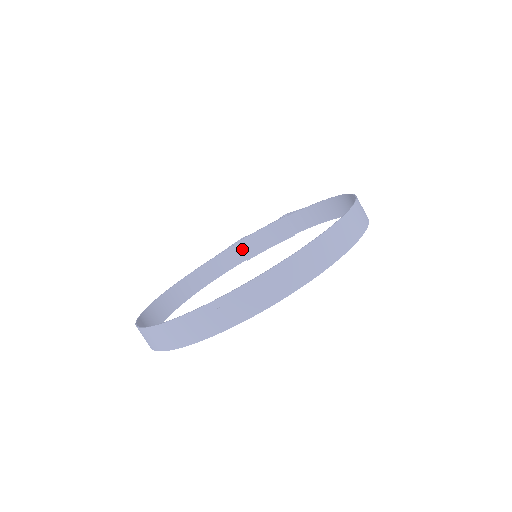
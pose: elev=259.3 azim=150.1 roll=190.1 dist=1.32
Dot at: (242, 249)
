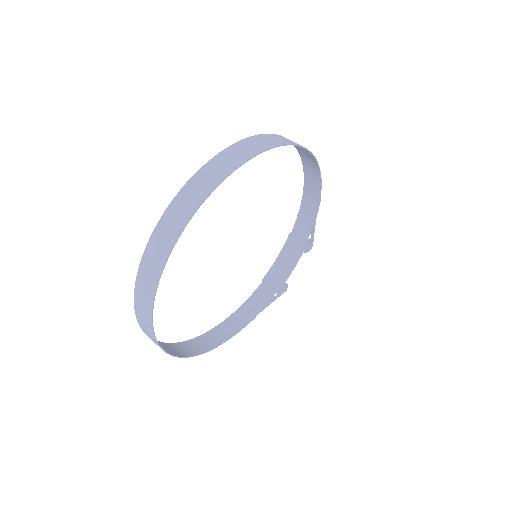
Dot at: (269, 283)
